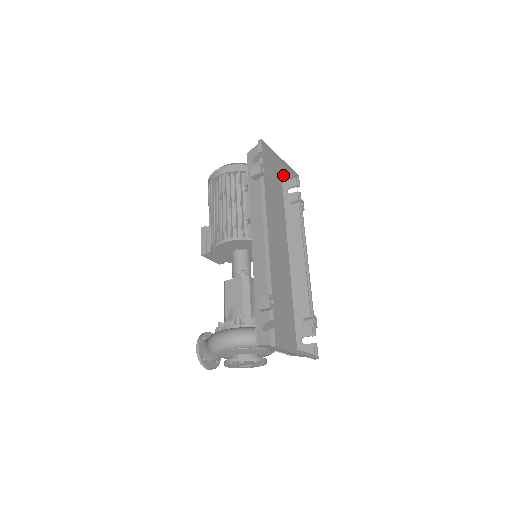
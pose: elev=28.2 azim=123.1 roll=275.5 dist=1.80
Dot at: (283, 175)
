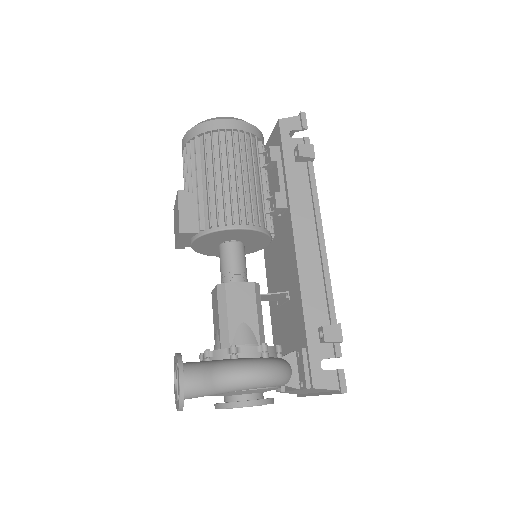
Dot at: occluded
